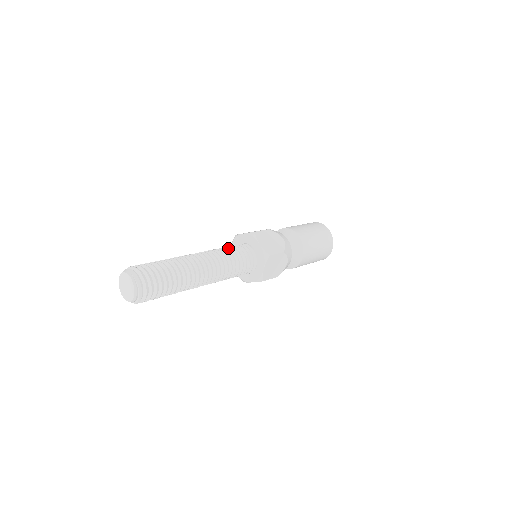
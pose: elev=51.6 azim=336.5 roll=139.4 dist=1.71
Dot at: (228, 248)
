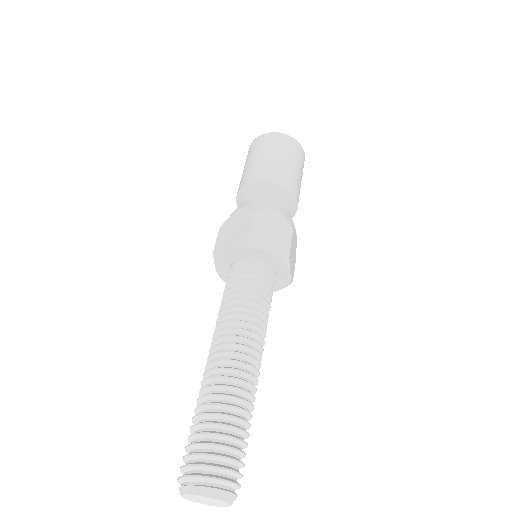
Dot at: (262, 299)
